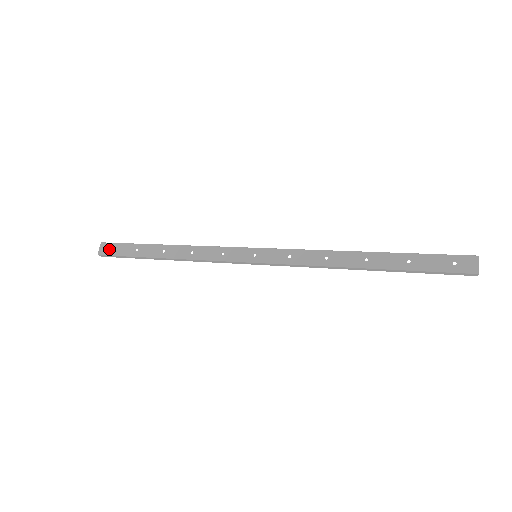
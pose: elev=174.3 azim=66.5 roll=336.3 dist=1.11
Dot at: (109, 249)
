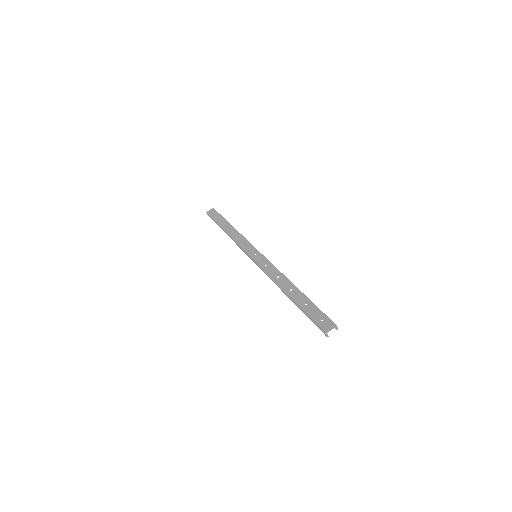
Dot at: (212, 212)
